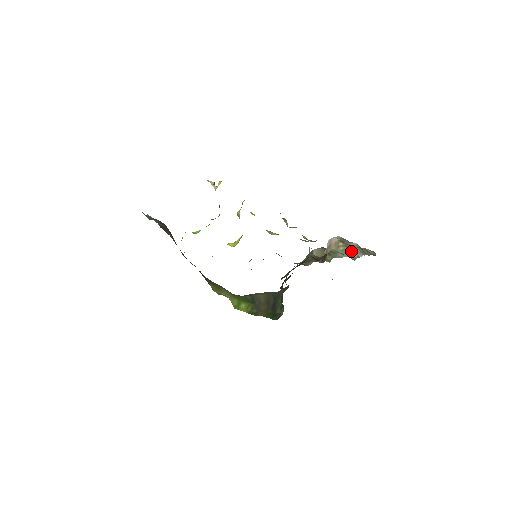
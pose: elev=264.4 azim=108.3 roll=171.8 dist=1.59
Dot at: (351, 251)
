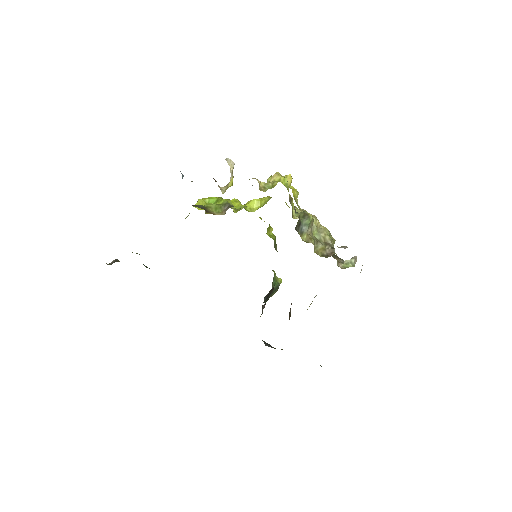
Dot at: occluded
